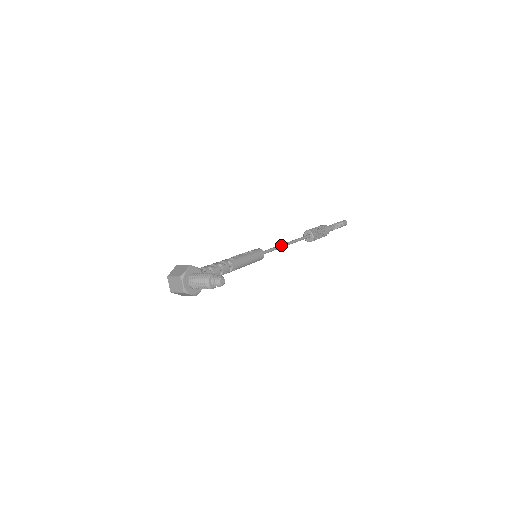
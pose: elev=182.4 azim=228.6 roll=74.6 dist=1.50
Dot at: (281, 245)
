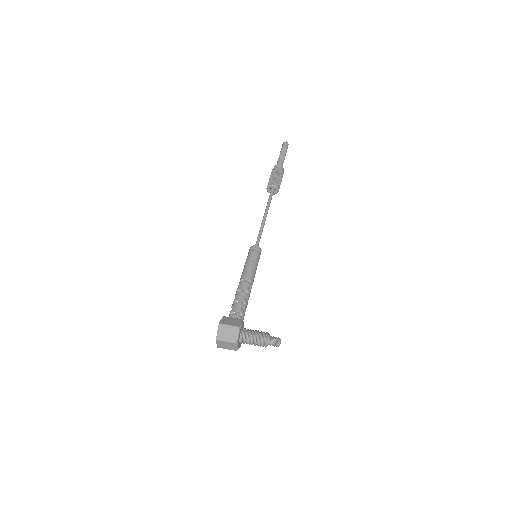
Dot at: (264, 223)
